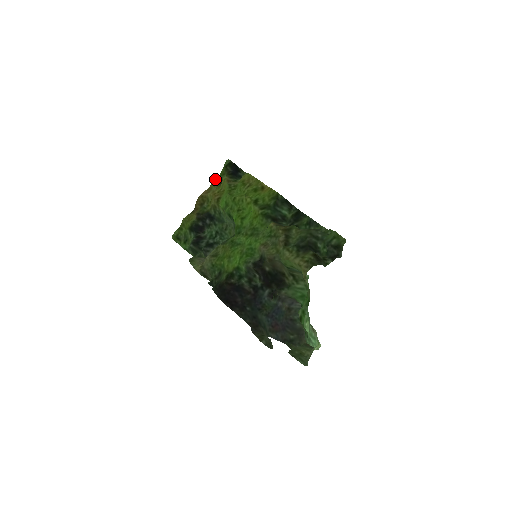
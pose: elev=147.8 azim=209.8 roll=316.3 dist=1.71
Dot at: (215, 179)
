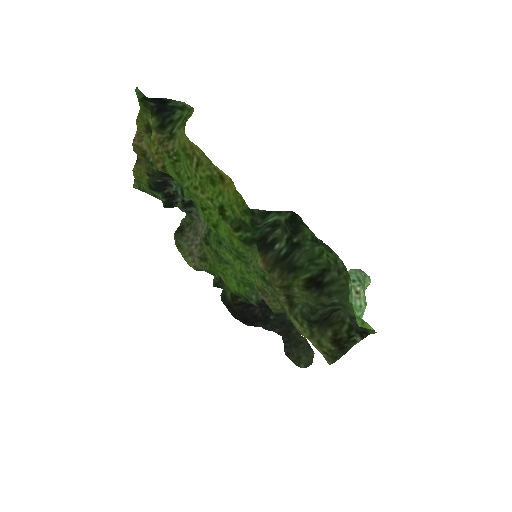
Dot at: (138, 119)
